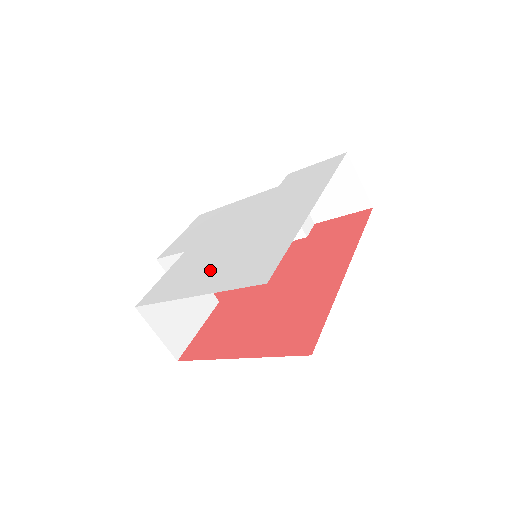
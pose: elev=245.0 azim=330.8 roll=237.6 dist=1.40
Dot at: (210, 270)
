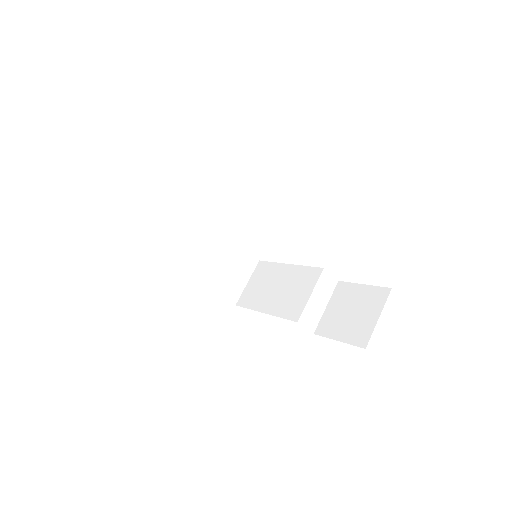
Dot at: occluded
